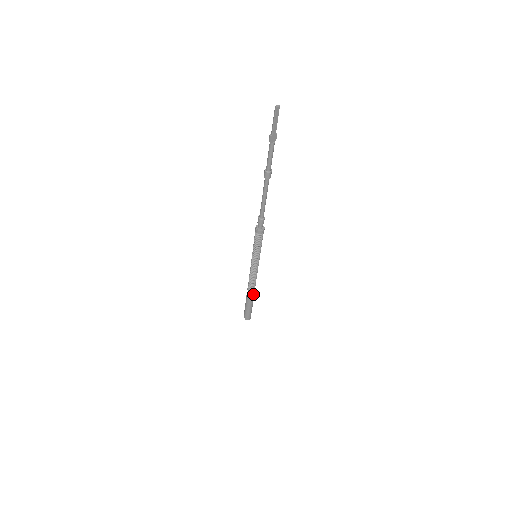
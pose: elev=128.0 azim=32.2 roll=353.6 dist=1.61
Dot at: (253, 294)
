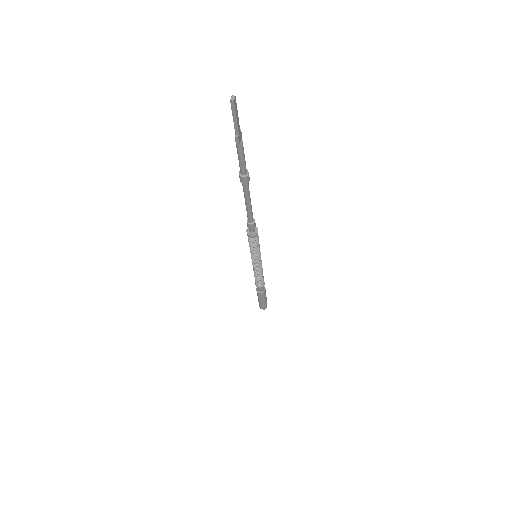
Dot at: occluded
